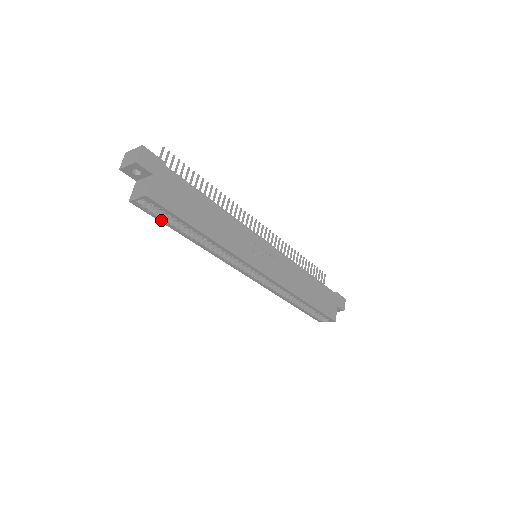
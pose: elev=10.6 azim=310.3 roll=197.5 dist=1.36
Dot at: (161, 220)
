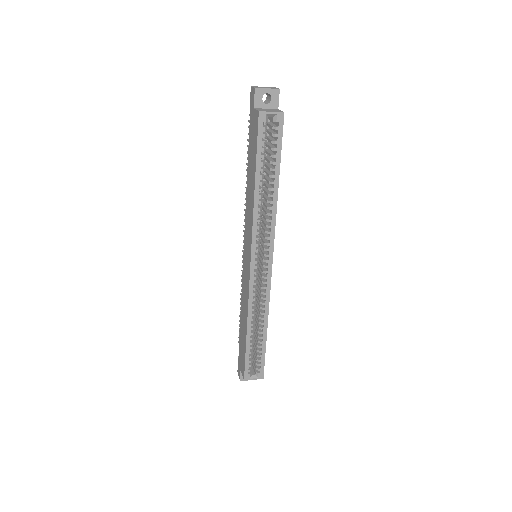
Dot at: (259, 149)
